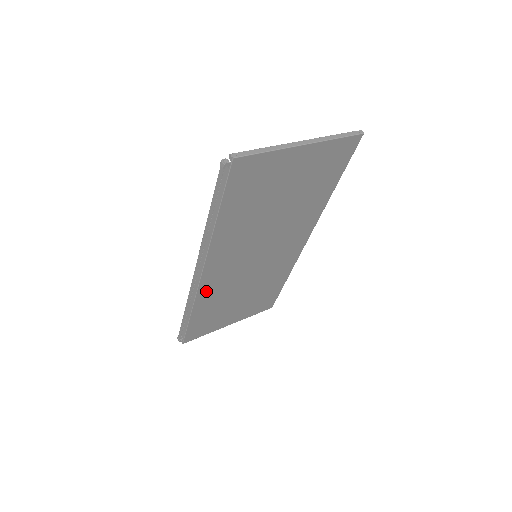
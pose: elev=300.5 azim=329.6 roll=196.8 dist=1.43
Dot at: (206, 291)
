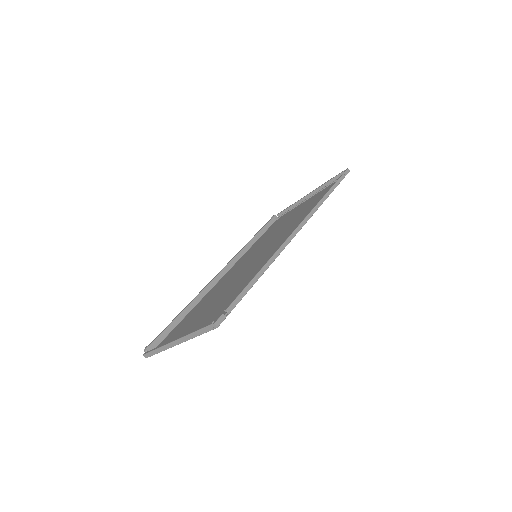
Dot at: occluded
